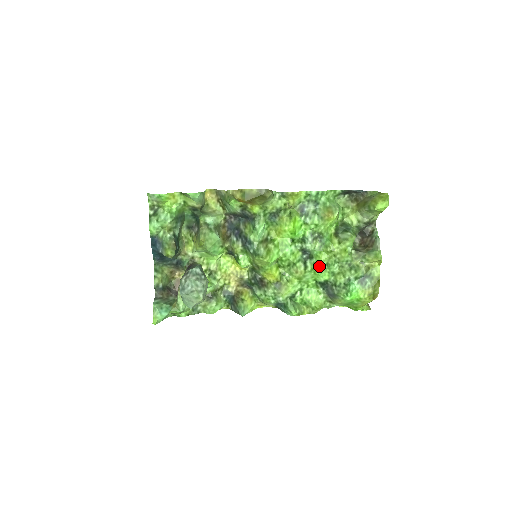
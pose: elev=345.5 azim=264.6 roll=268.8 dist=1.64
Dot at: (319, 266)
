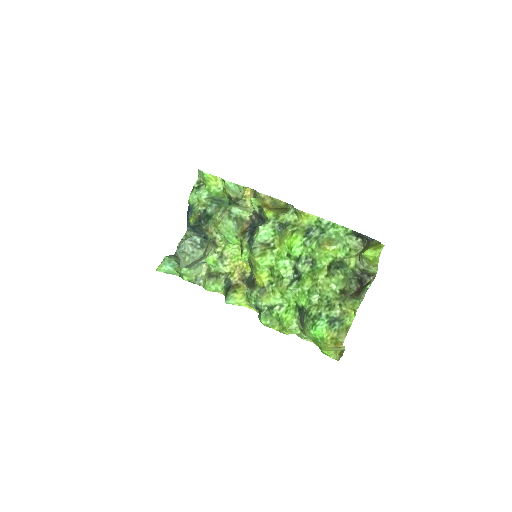
Dot at: (302, 289)
